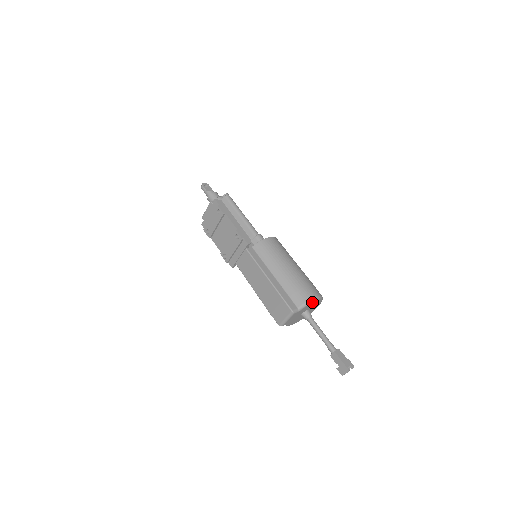
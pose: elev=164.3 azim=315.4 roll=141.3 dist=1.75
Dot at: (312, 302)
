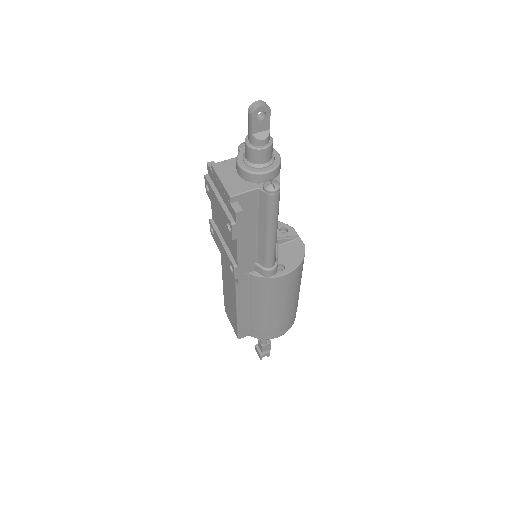
Dot at: occluded
